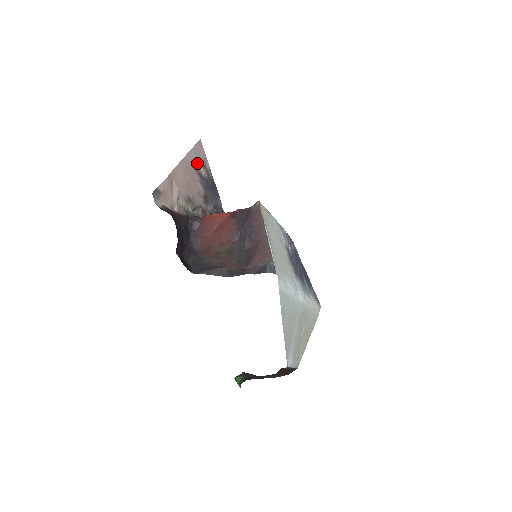
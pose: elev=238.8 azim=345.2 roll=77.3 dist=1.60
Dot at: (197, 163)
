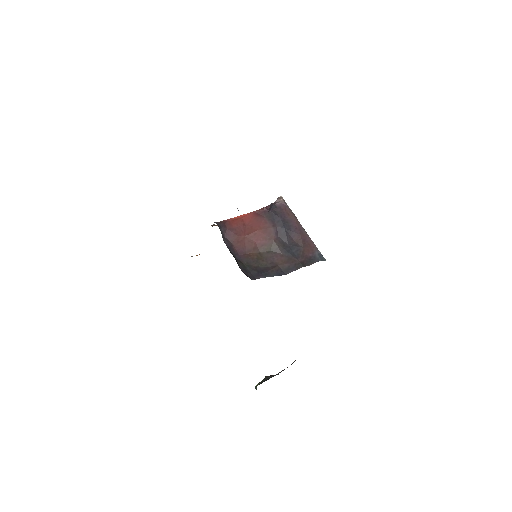
Dot at: occluded
